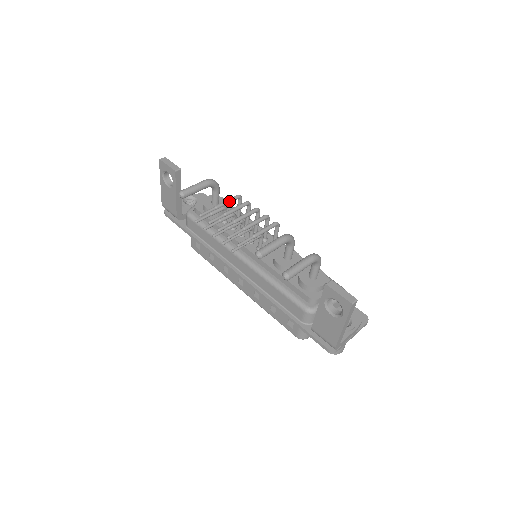
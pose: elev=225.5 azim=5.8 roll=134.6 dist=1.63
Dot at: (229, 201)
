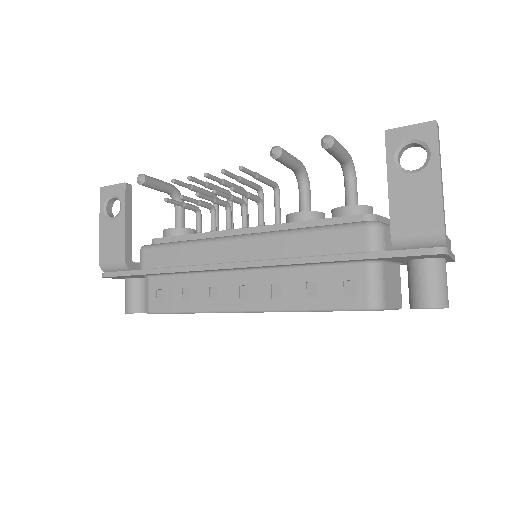
Dot at: (205, 190)
